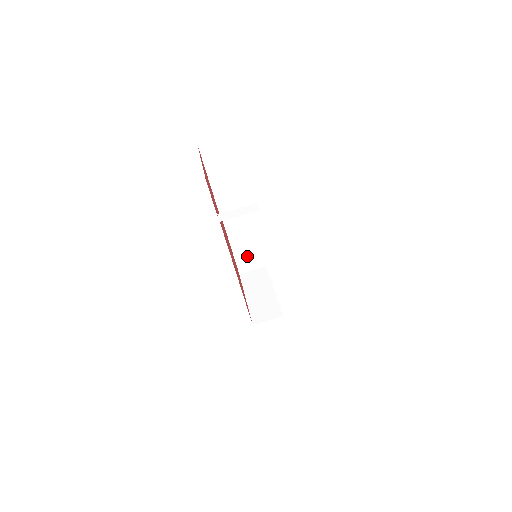
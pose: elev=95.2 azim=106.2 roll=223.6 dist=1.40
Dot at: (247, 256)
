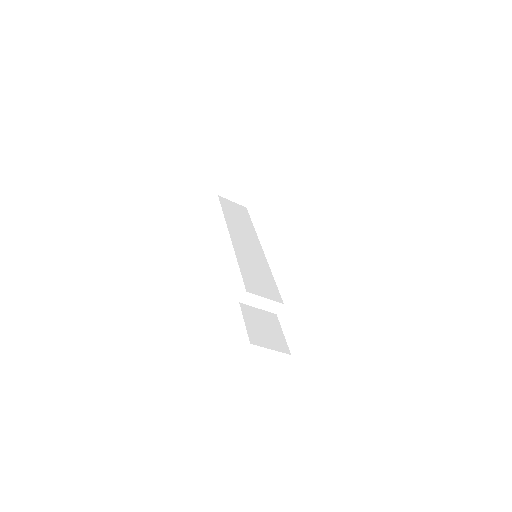
Dot at: occluded
